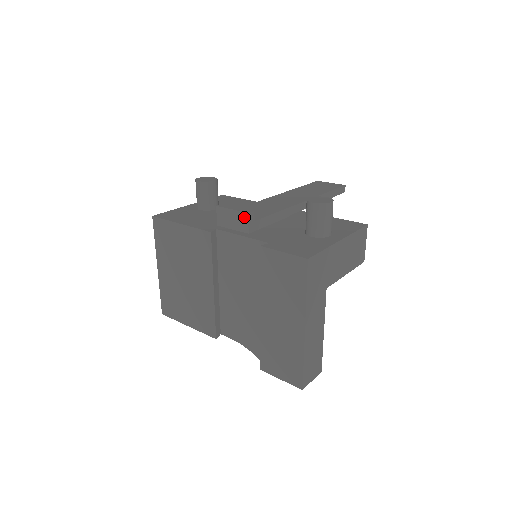
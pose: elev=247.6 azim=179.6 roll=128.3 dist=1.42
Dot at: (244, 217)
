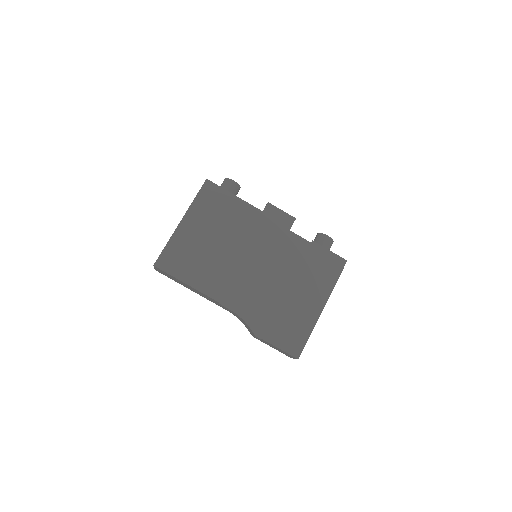
Dot at: (291, 219)
